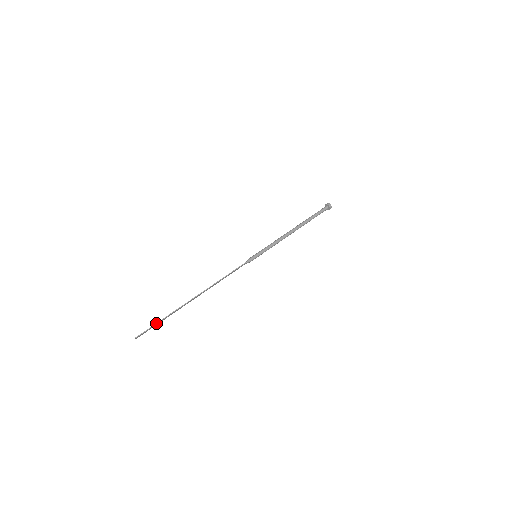
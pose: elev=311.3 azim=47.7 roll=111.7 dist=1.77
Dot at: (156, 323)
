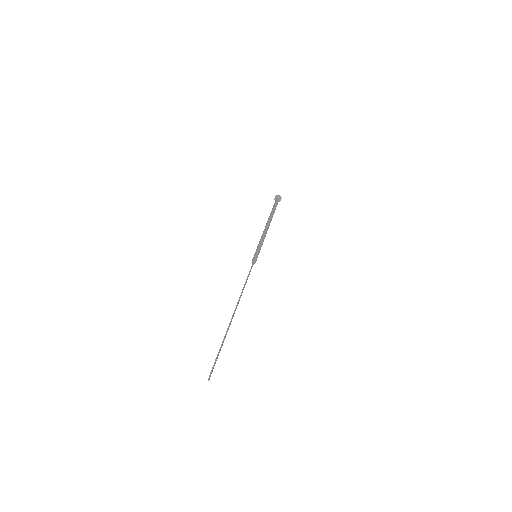
Dot at: (218, 353)
